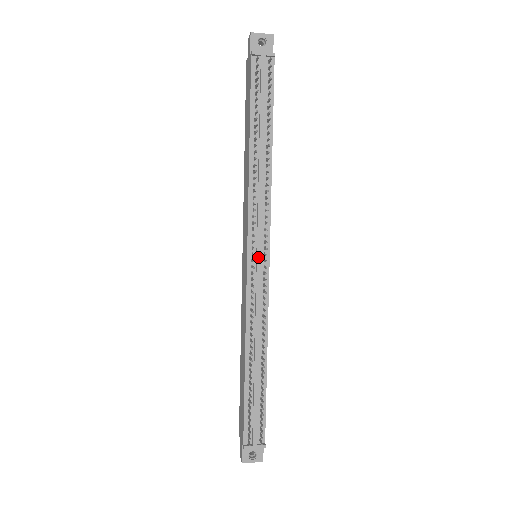
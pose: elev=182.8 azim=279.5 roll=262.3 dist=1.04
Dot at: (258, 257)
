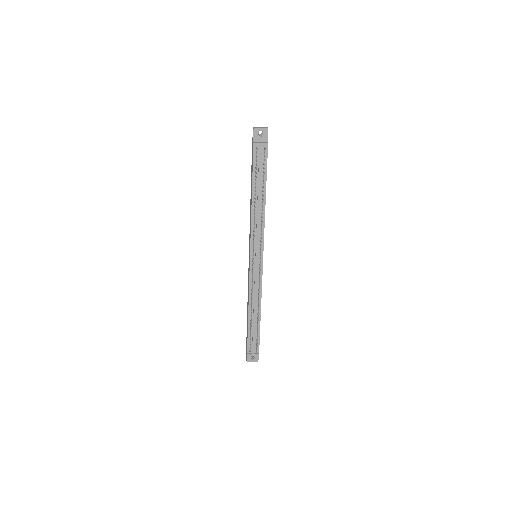
Dot at: (256, 260)
